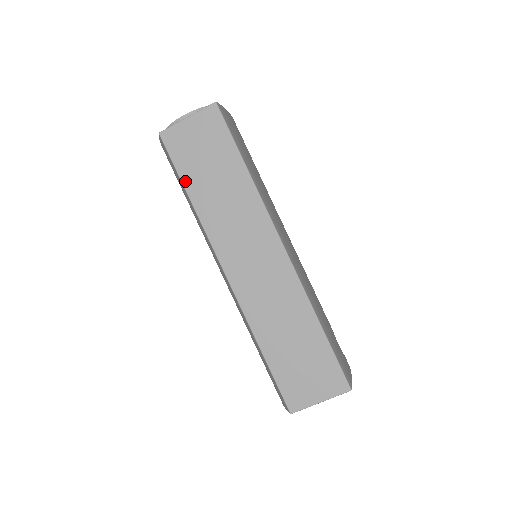
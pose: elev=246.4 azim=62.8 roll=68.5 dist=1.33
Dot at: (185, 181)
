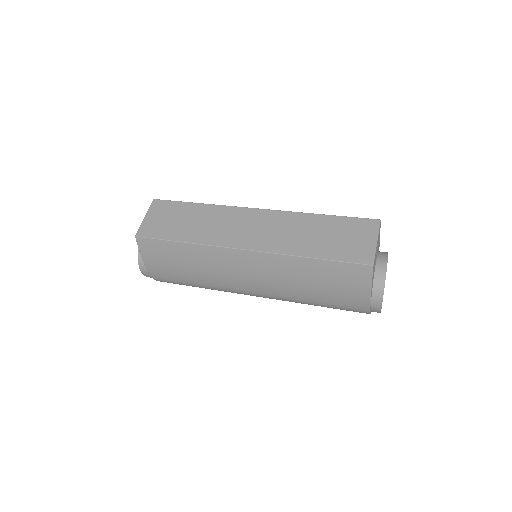
Dot at: (172, 238)
